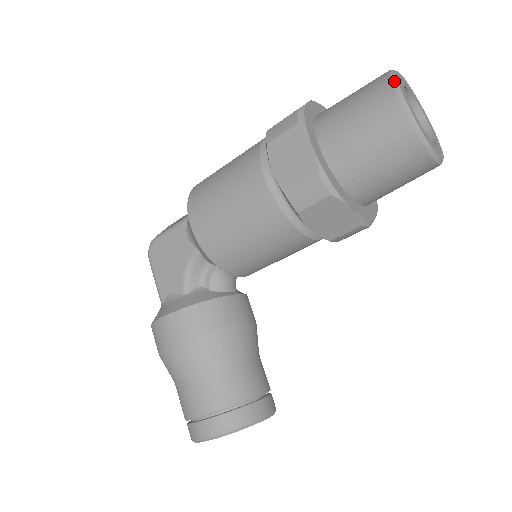
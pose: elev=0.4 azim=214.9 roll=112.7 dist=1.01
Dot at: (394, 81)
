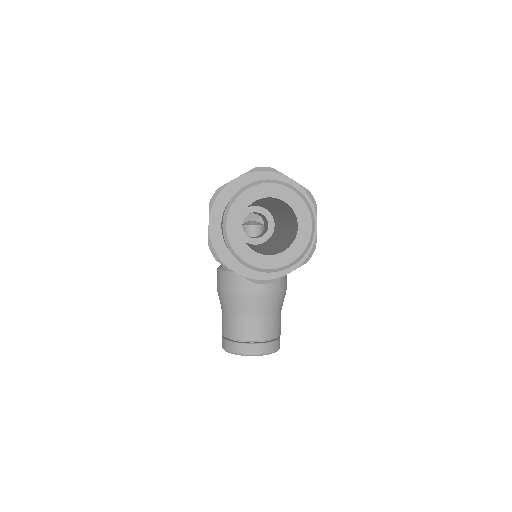
Dot at: (229, 204)
